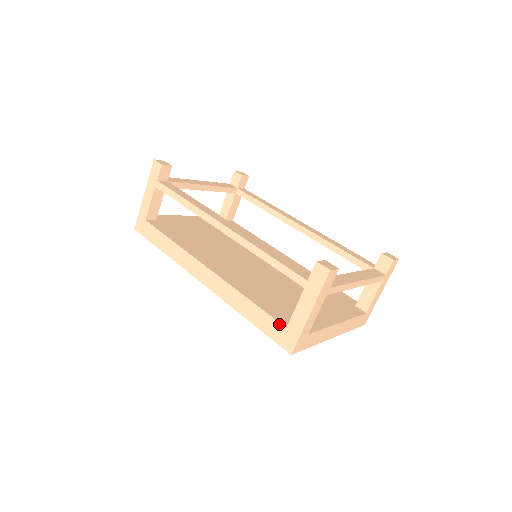
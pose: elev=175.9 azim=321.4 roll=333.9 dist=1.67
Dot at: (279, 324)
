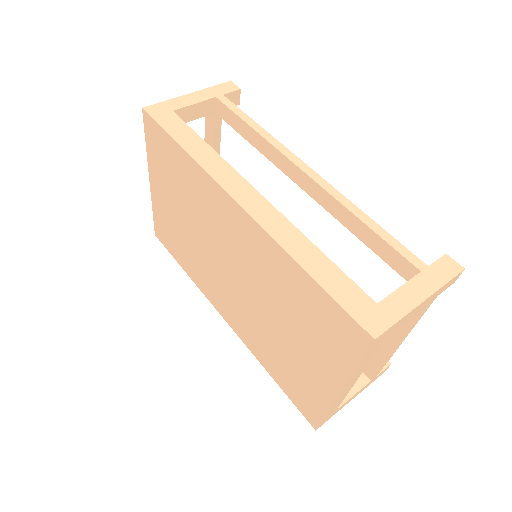
Dot at: (365, 295)
